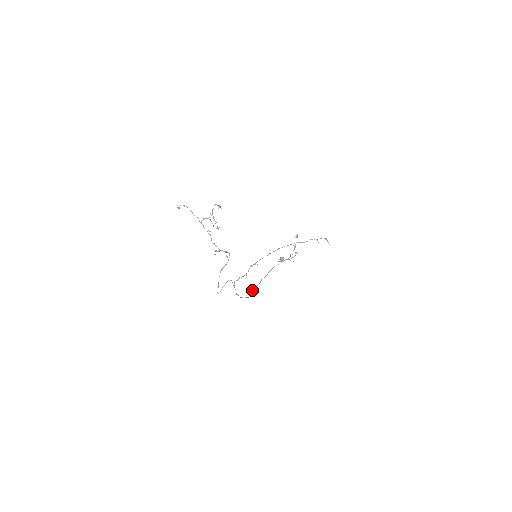
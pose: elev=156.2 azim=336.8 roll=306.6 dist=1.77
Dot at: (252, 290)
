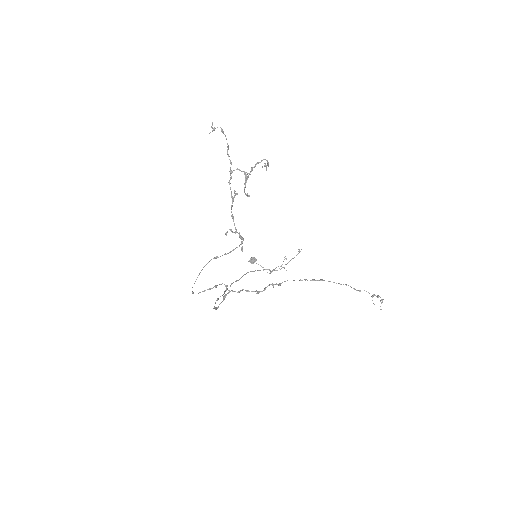
Dot at: occluded
